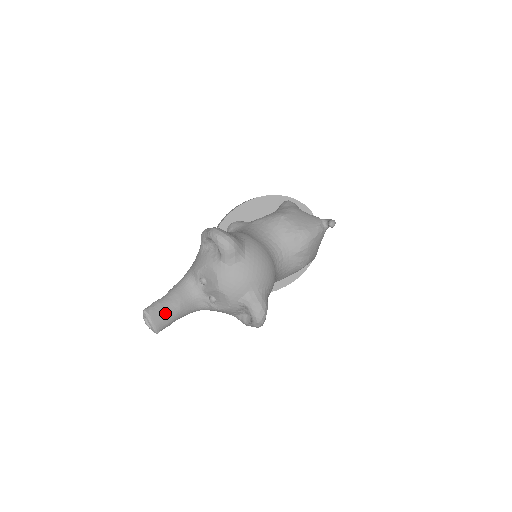
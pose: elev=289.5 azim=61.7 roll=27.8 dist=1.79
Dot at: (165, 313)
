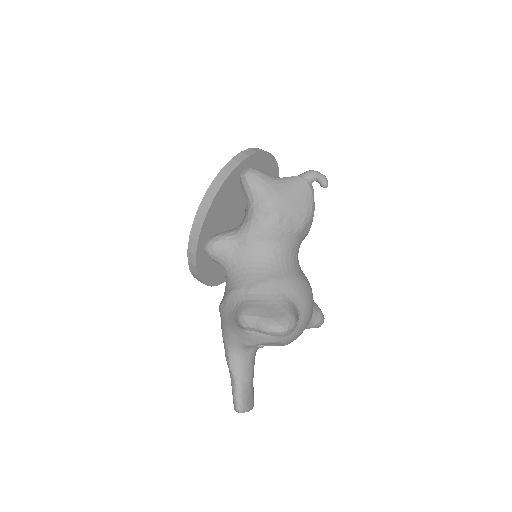
Dot at: (250, 392)
